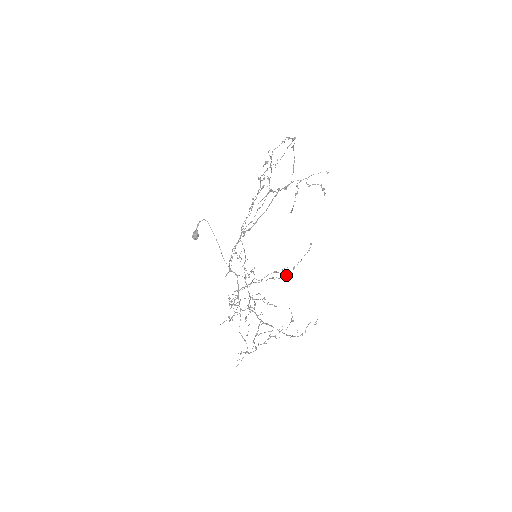
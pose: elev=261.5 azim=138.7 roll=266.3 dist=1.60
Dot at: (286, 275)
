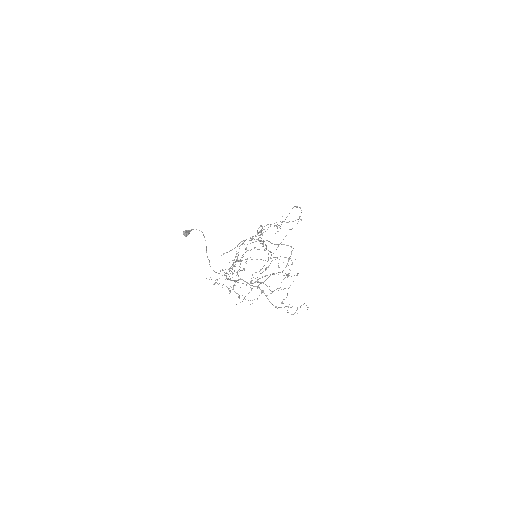
Dot at: occluded
